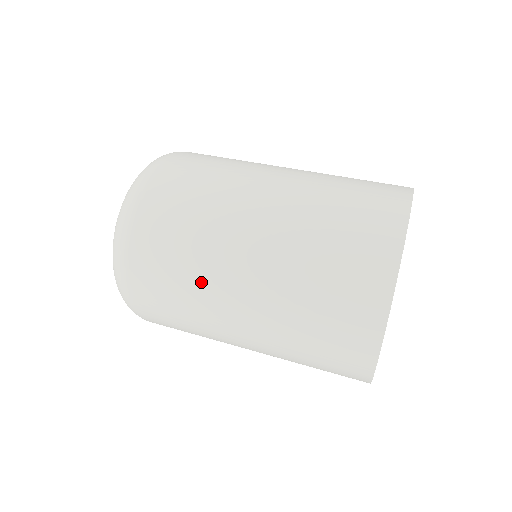
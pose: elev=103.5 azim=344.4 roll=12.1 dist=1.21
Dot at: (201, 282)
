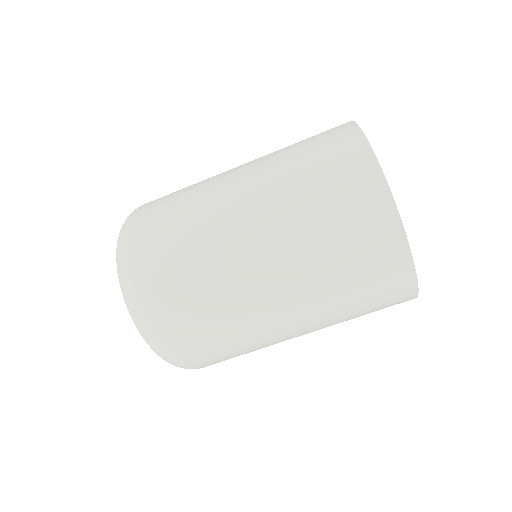
Dot at: (248, 330)
